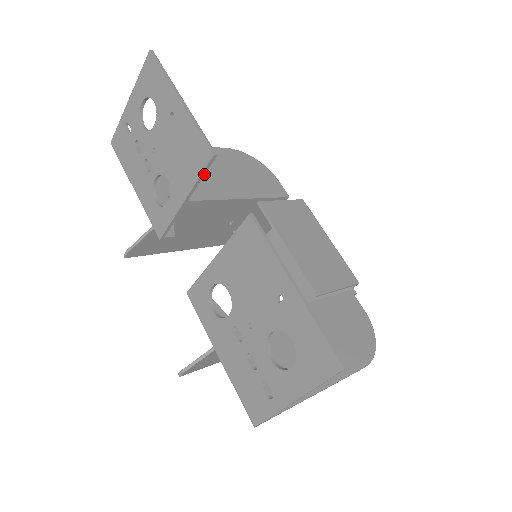
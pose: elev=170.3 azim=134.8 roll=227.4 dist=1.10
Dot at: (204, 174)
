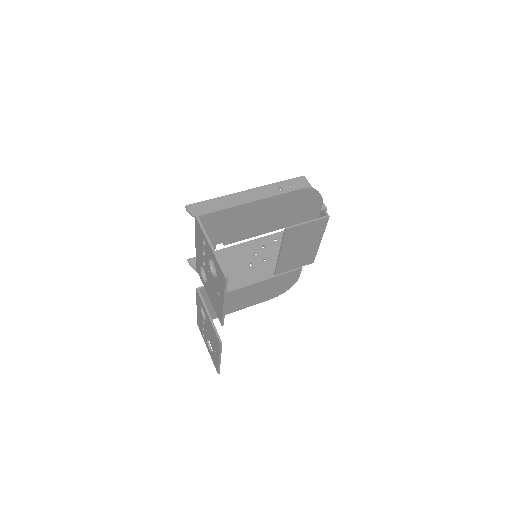
Dot at: occluded
